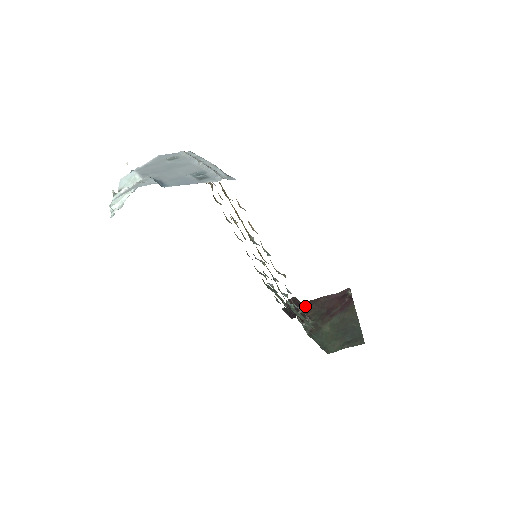
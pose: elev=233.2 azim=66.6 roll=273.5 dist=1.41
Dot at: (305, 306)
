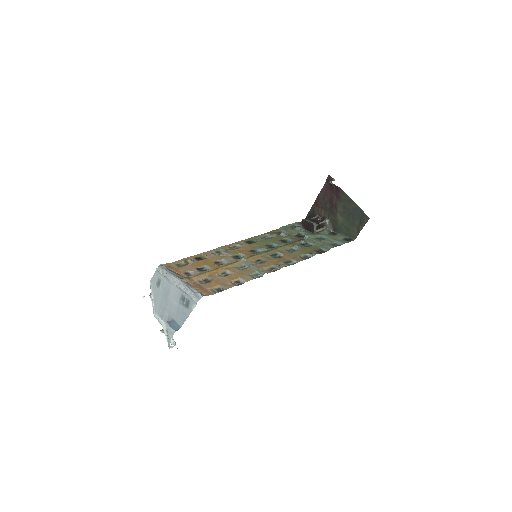
Dot at: (315, 209)
